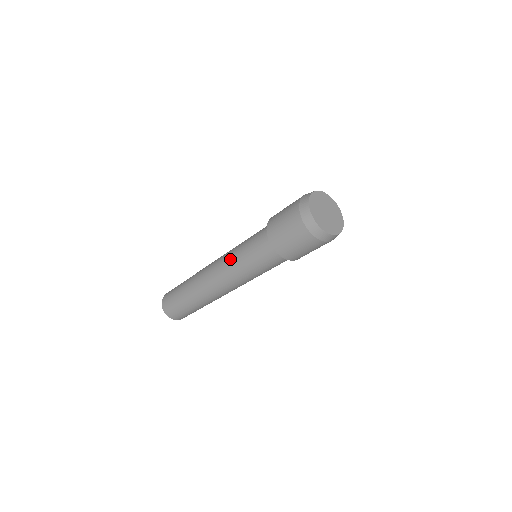
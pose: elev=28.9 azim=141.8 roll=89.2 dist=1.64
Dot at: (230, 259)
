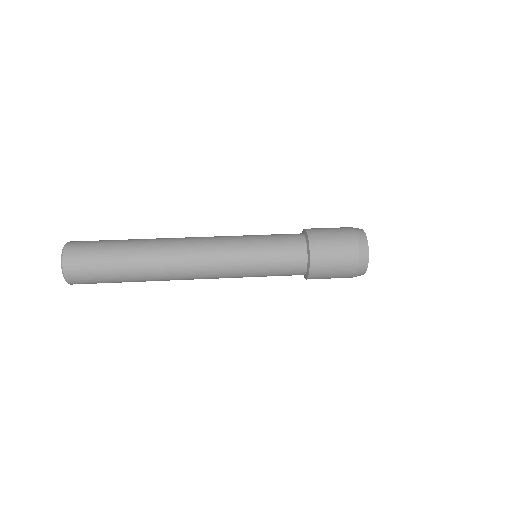
Dot at: (237, 251)
